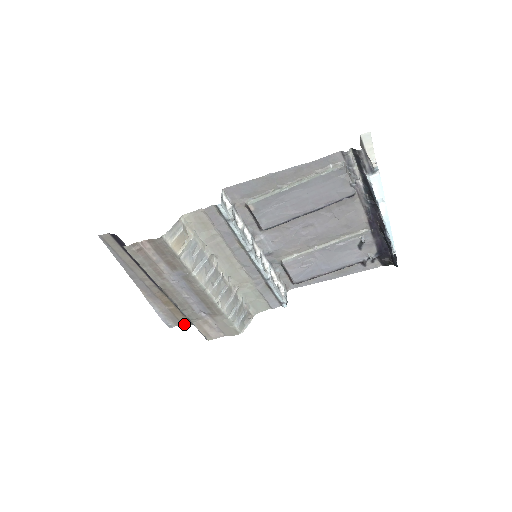
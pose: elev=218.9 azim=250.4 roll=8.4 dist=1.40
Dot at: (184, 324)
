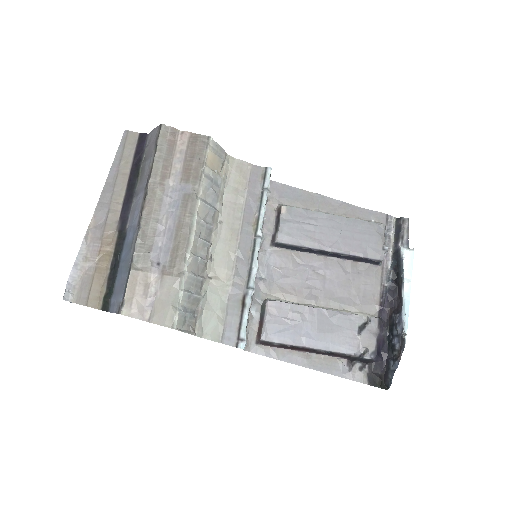
Dot at: (89, 304)
